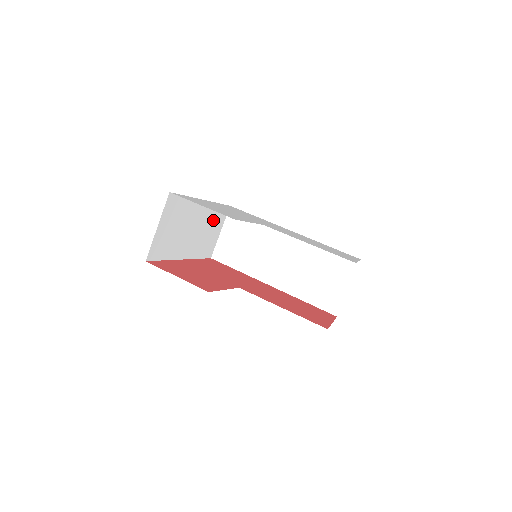
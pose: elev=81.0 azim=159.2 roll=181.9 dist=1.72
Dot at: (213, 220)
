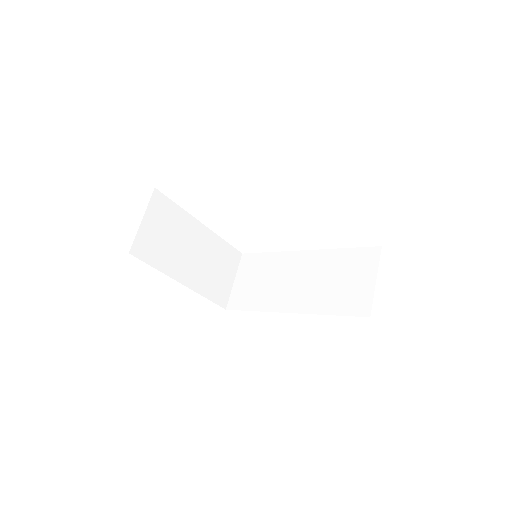
Dot at: (220, 258)
